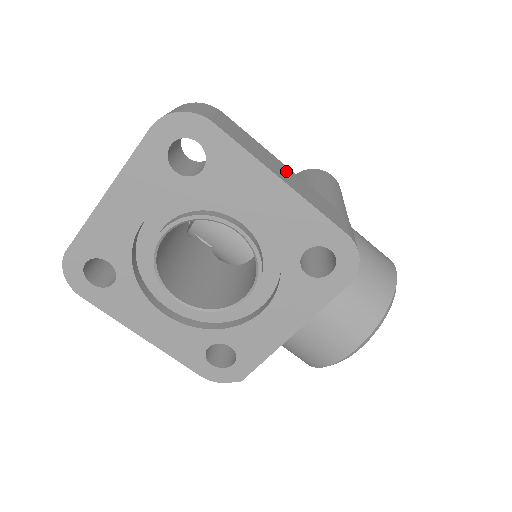
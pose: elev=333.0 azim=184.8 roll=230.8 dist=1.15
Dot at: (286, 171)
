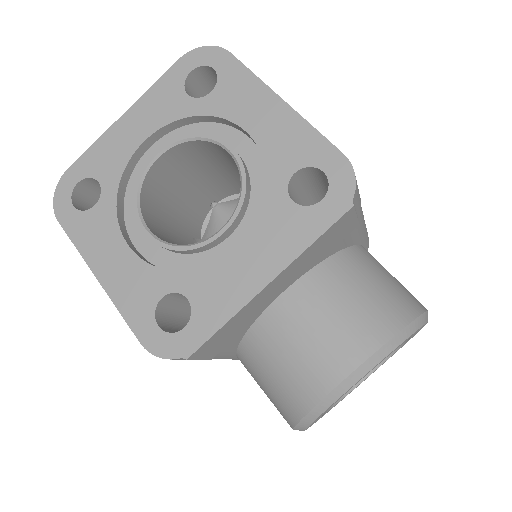
Dot at: occluded
